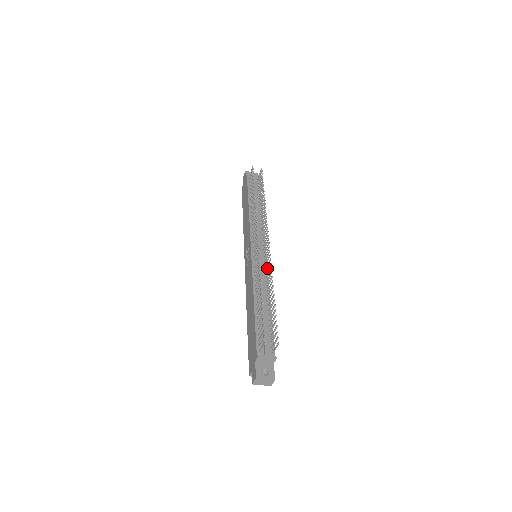
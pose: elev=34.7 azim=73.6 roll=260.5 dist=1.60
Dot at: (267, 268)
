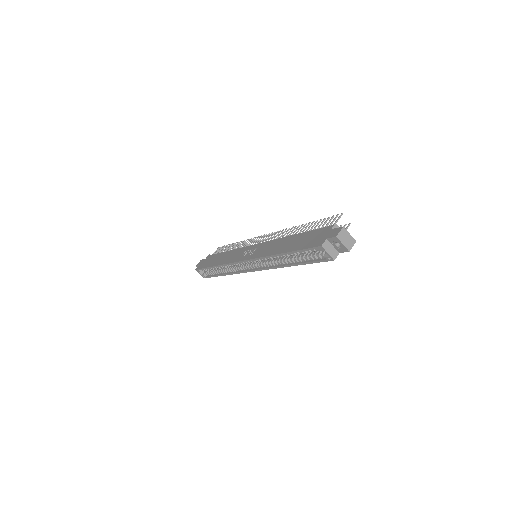
Dot at: occluded
